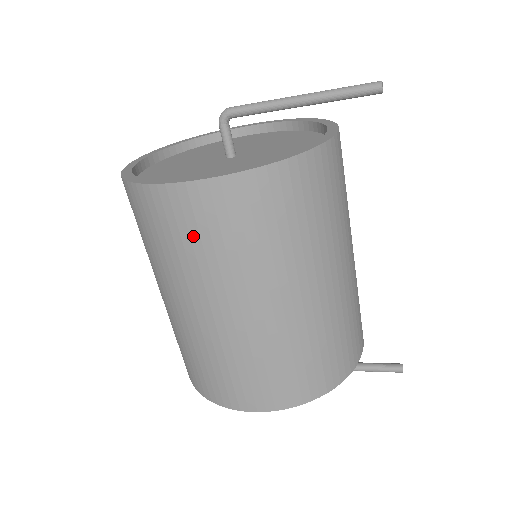
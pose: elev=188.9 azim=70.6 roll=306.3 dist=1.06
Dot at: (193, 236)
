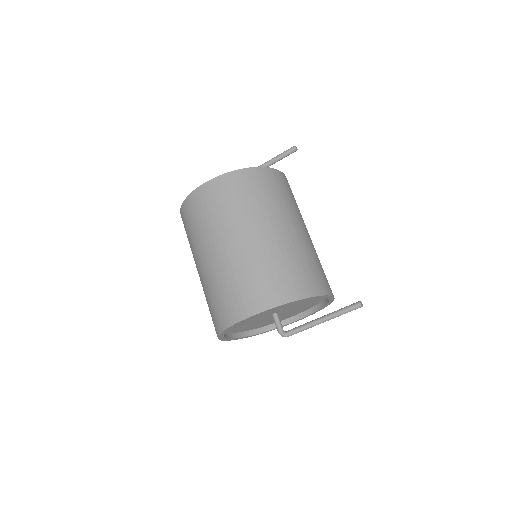
Dot at: (209, 208)
